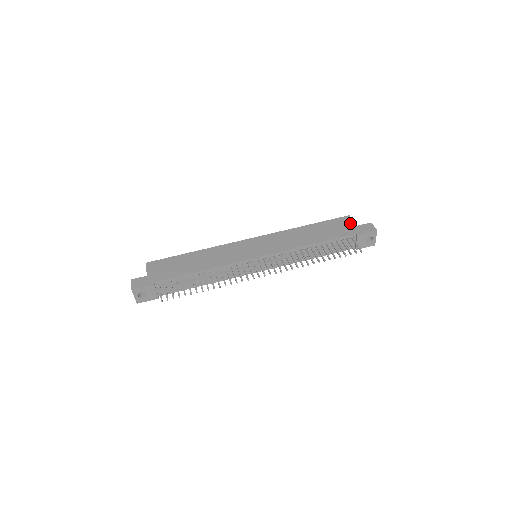
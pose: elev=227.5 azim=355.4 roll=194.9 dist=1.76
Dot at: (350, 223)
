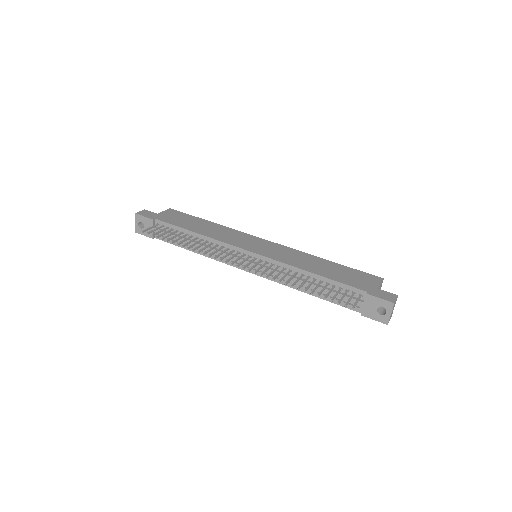
Dot at: (374, 283)
